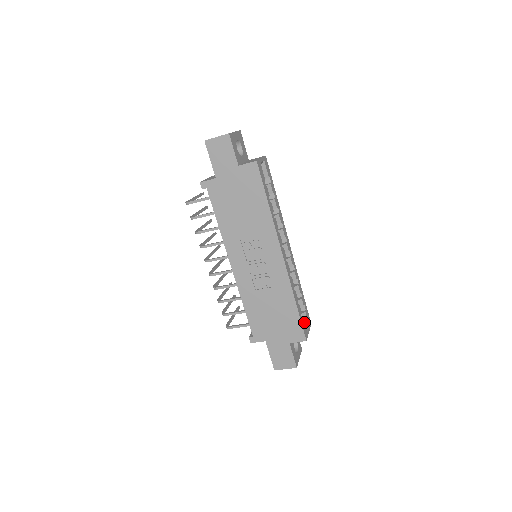
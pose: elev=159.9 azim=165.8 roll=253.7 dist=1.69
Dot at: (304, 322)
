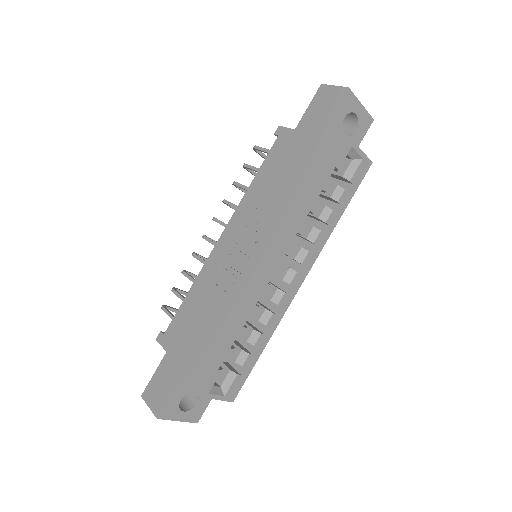
Dot at: (224, 383)
